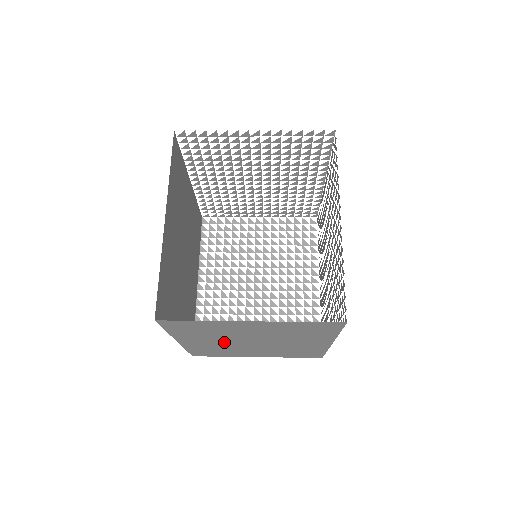
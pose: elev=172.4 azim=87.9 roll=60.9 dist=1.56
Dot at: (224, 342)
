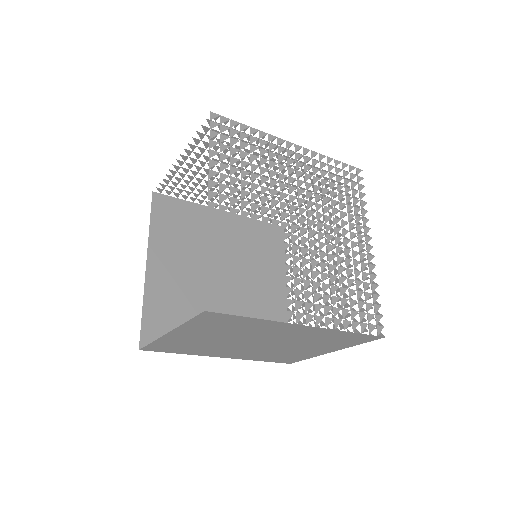
Dot at: (243, 349)
